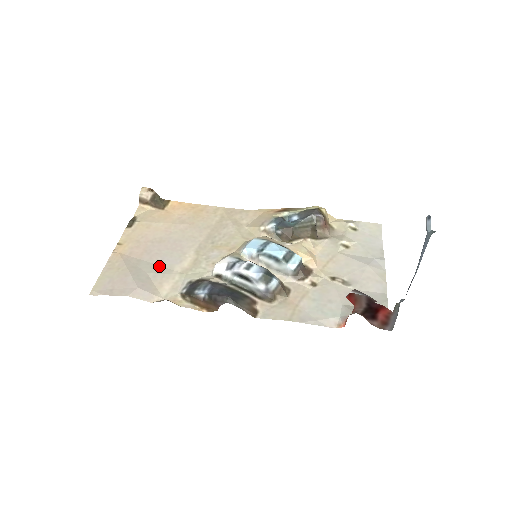
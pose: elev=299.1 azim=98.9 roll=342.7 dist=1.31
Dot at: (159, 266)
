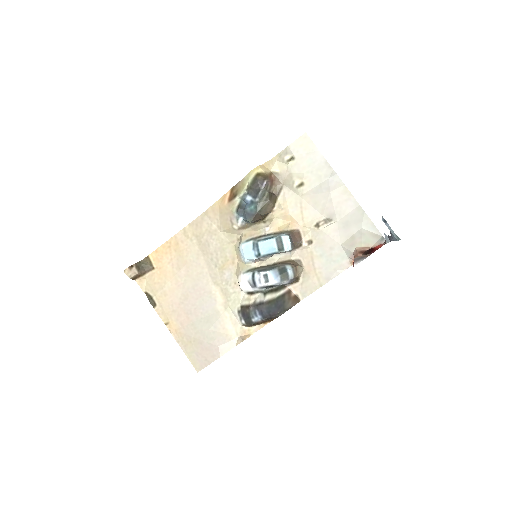
Dot at: (208, 317)
